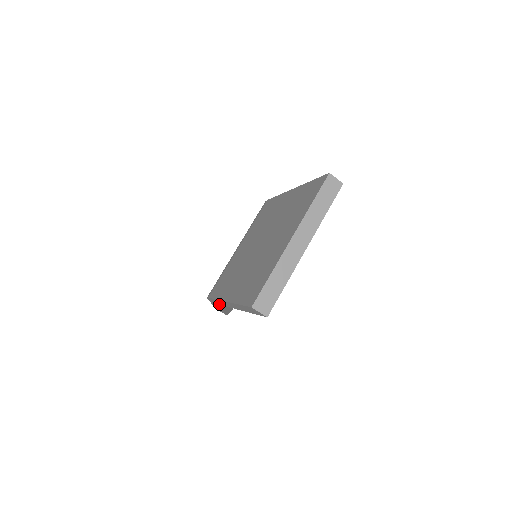
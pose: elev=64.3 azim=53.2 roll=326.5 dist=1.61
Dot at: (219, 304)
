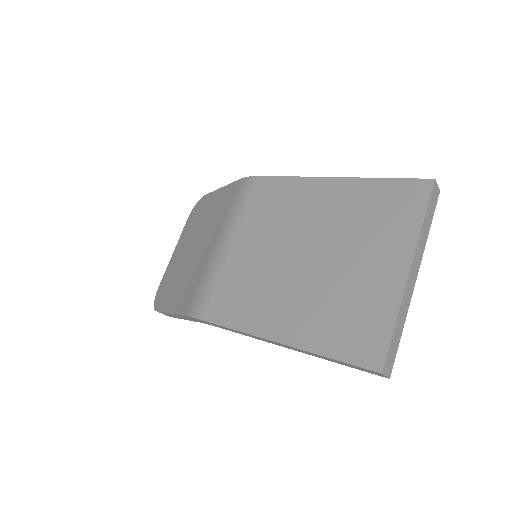
Dot at: (213, 325)
